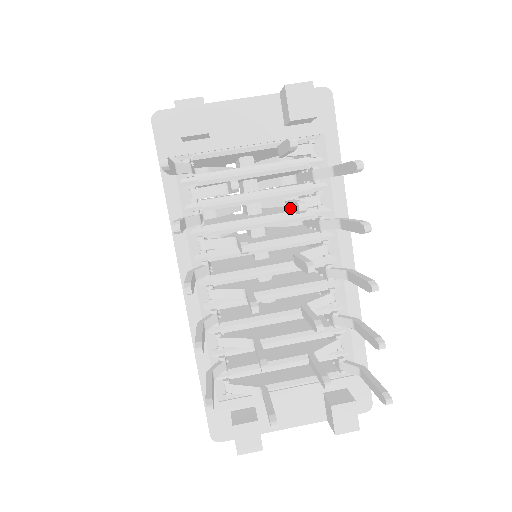
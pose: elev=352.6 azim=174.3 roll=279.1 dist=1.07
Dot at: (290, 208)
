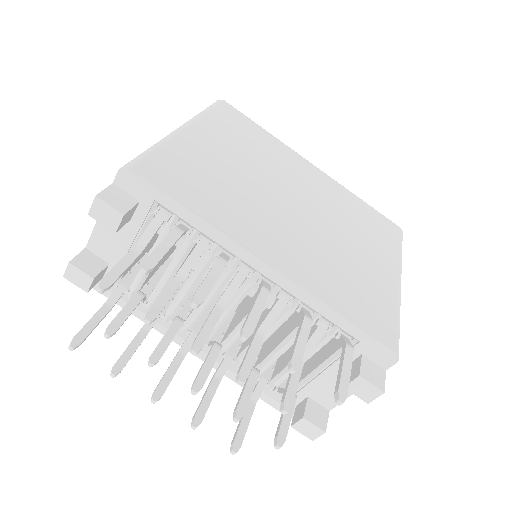
Dot at: (166, 298)
